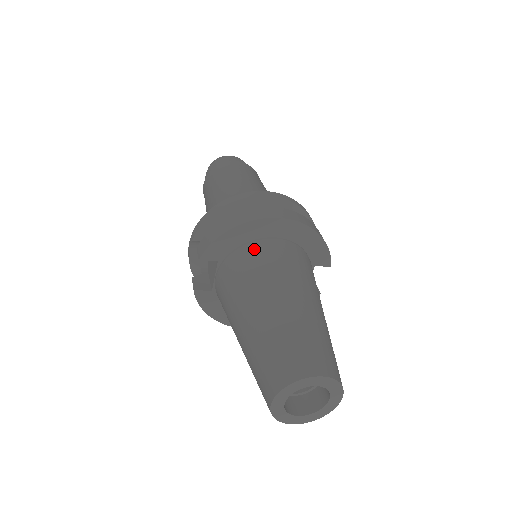
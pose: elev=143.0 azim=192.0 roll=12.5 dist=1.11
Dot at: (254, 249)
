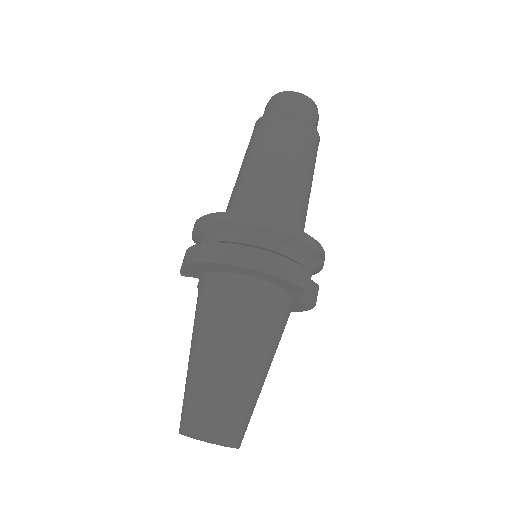
Dot at: (208, 284)
